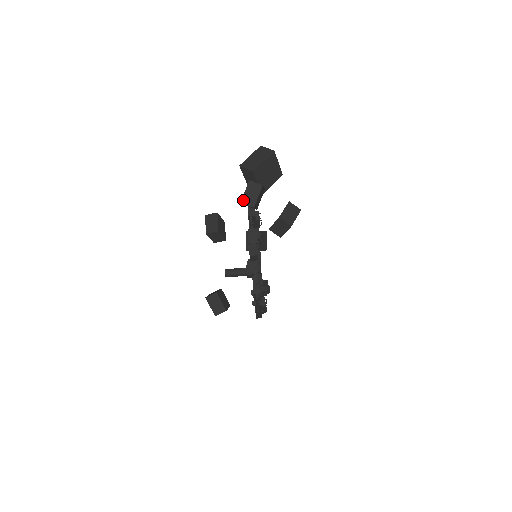
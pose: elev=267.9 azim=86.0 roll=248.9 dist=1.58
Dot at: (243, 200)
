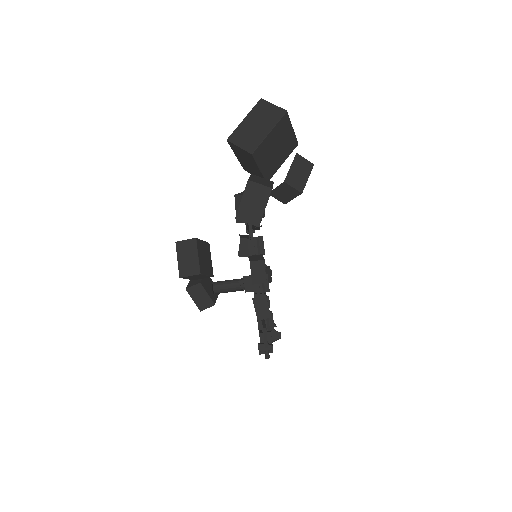
Dot at: (239, 214)
